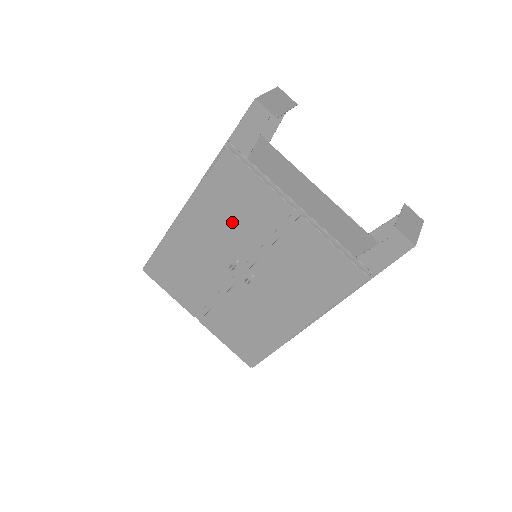
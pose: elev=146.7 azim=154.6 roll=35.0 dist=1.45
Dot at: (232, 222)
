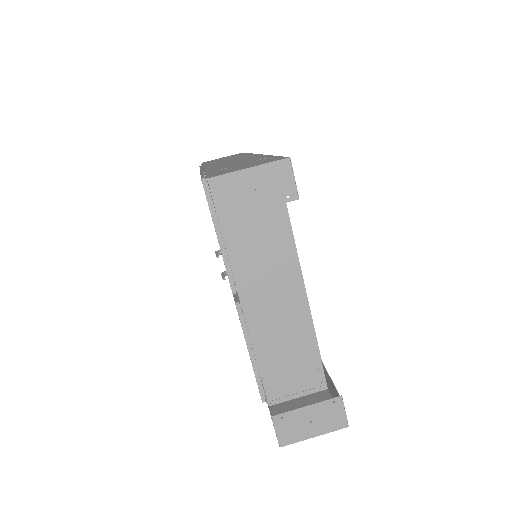
Dot at: occluded
